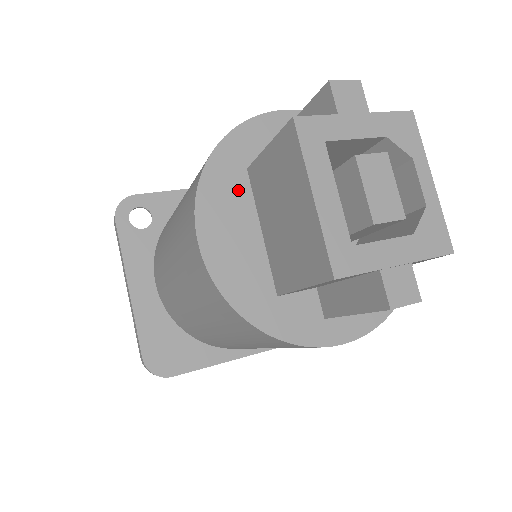
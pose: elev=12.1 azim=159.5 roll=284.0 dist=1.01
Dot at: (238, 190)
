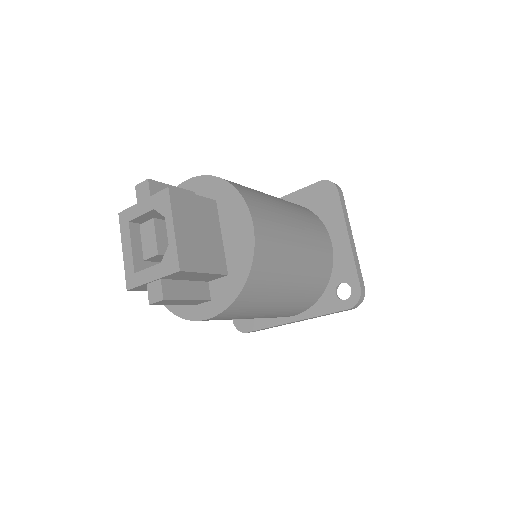
Dot at: occluded
